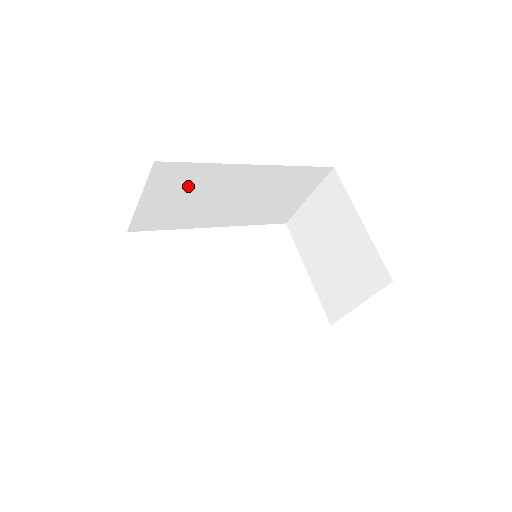
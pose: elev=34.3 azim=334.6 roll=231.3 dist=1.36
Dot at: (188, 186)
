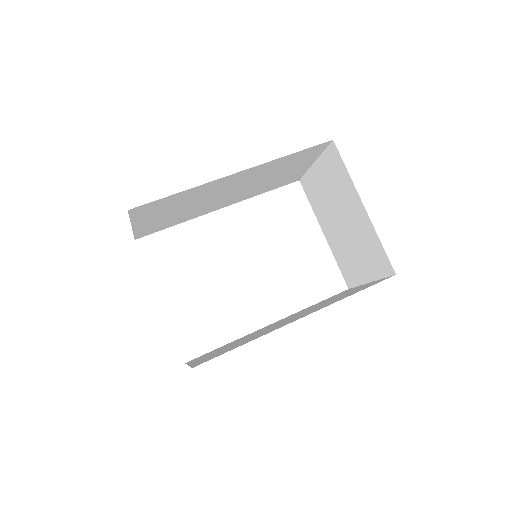
Dot at: (174, 205)
